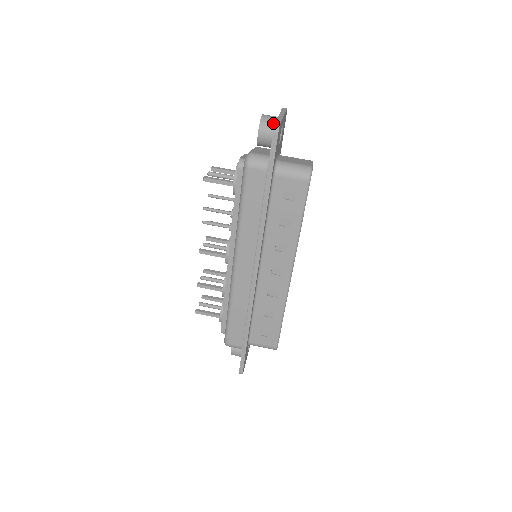
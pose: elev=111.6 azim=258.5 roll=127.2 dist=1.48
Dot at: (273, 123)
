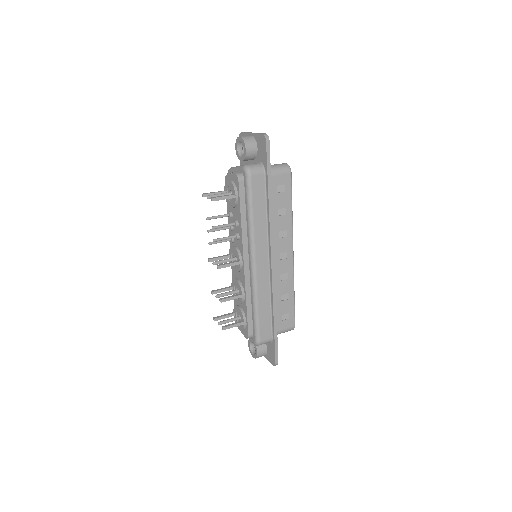
Dot at: (252, 139)
